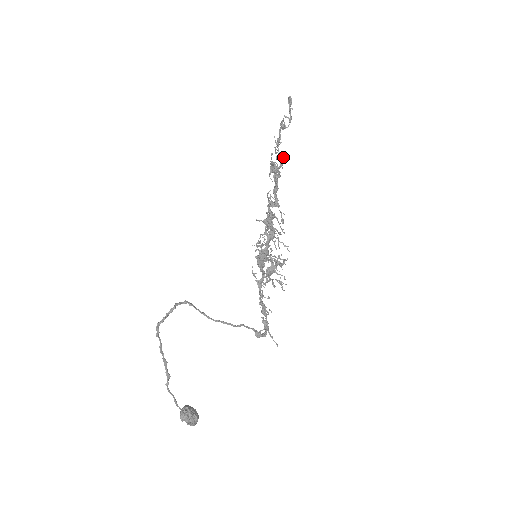
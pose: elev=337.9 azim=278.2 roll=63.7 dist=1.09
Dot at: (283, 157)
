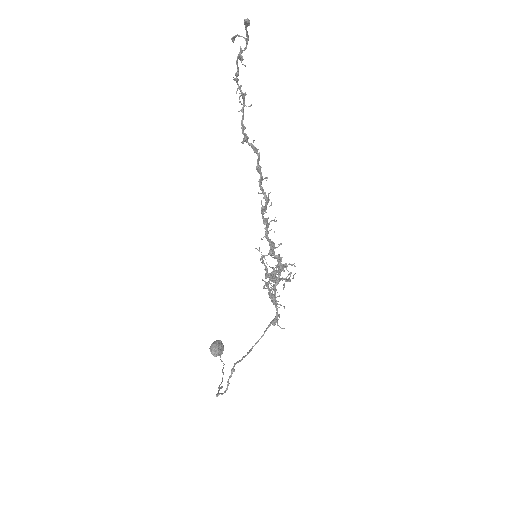
Dot at: (245, 93)
